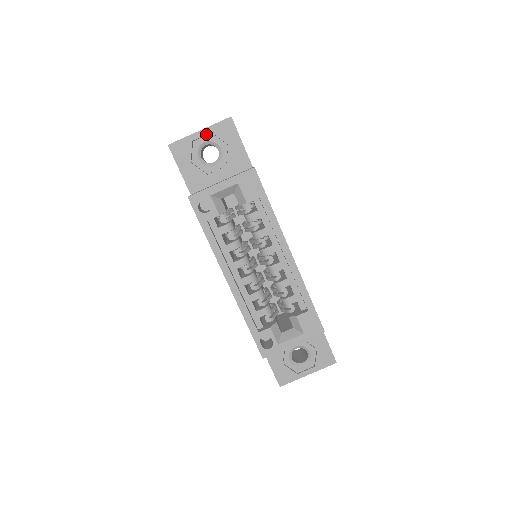
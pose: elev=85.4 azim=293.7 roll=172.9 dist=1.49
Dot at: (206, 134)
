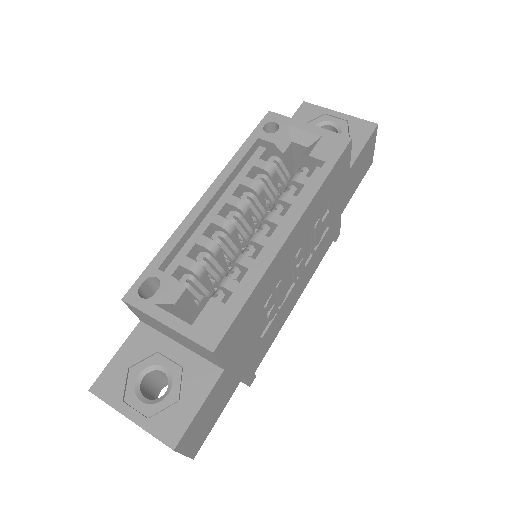
Dot at: (342, 118)
